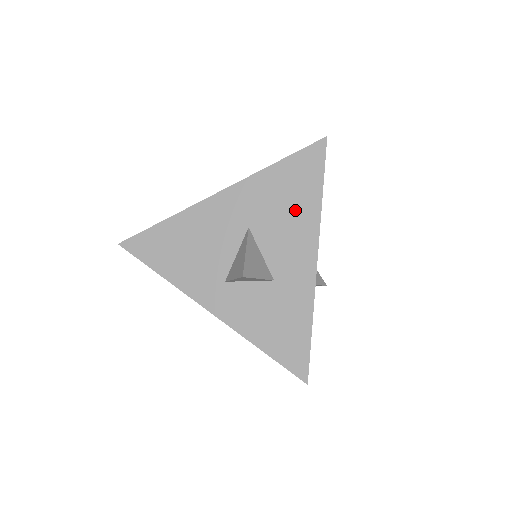
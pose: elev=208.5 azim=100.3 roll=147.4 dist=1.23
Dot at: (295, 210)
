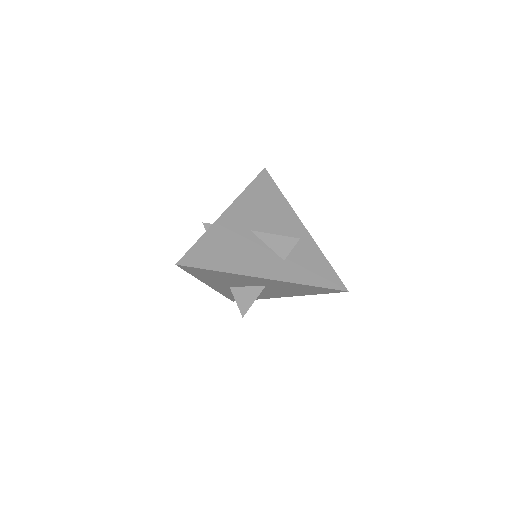
Dot at: (296, 292)
